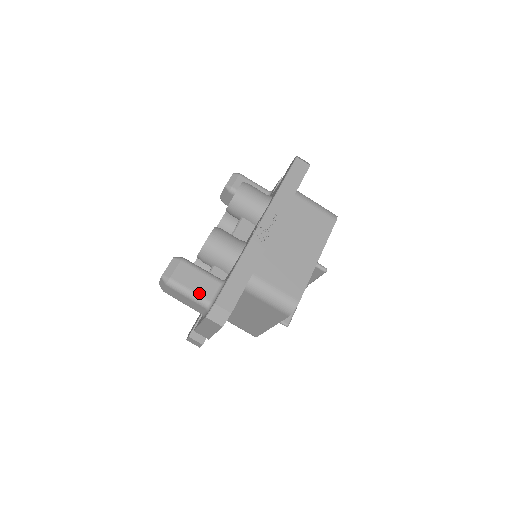
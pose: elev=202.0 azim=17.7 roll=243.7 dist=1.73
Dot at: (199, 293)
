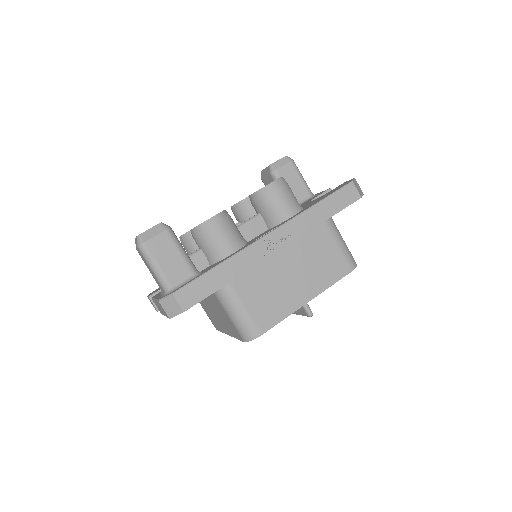
Dot at: (165, 273)
